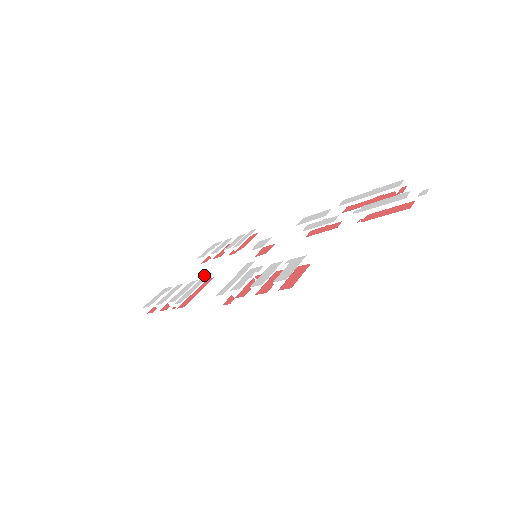
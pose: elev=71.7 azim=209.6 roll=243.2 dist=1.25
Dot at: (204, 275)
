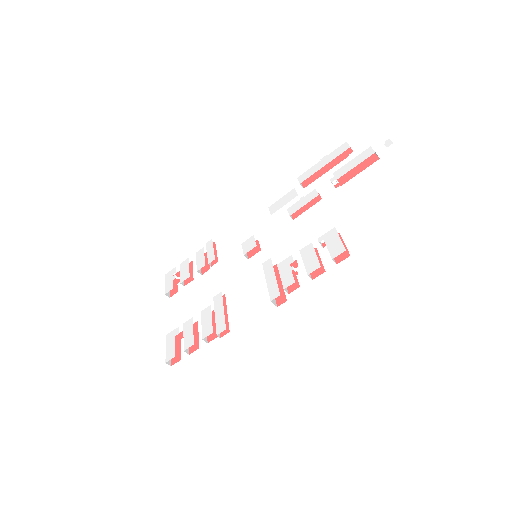
Dot at: (213, 298)
